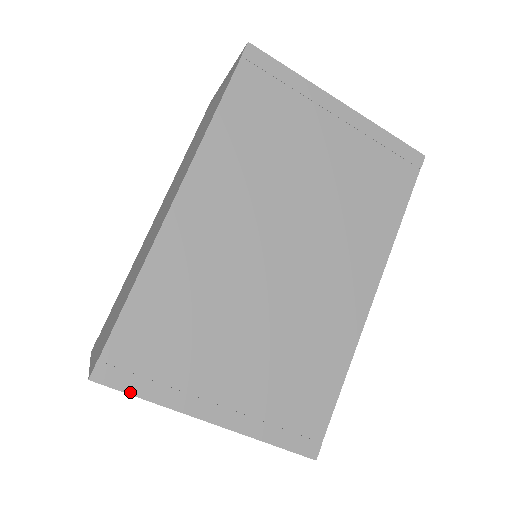
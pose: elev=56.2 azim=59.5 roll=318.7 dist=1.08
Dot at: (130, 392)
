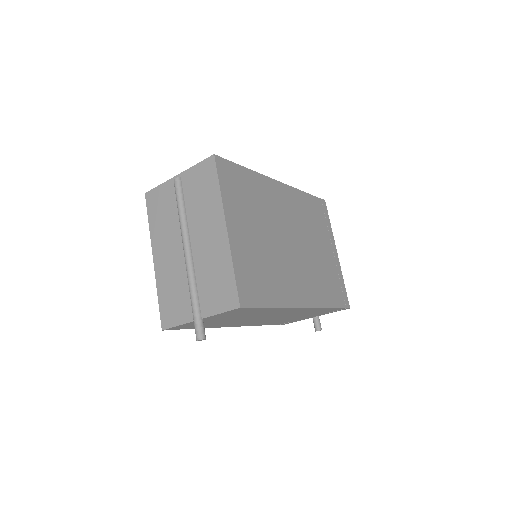
Dot at: (219, 177)
